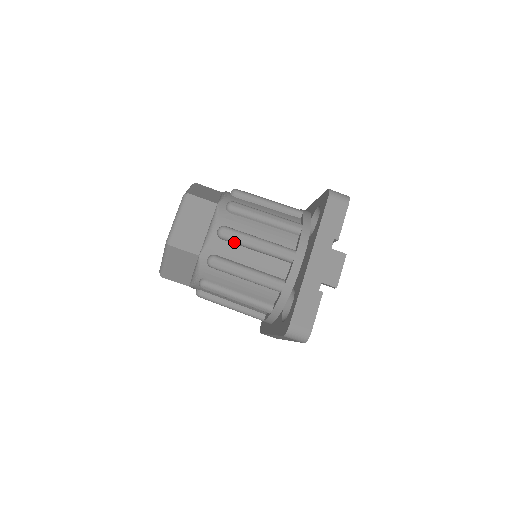
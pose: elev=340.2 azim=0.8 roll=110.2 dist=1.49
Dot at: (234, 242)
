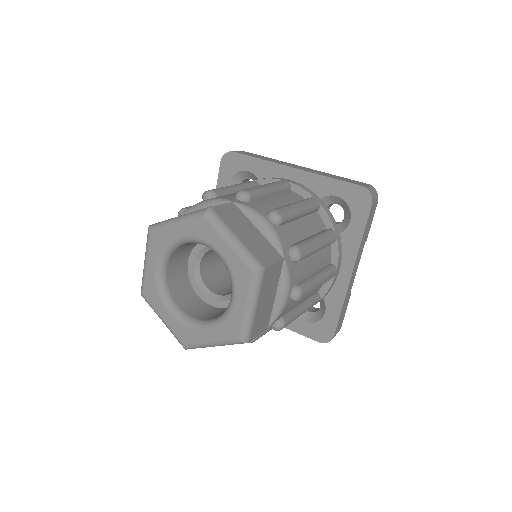
Dot at: occluded
